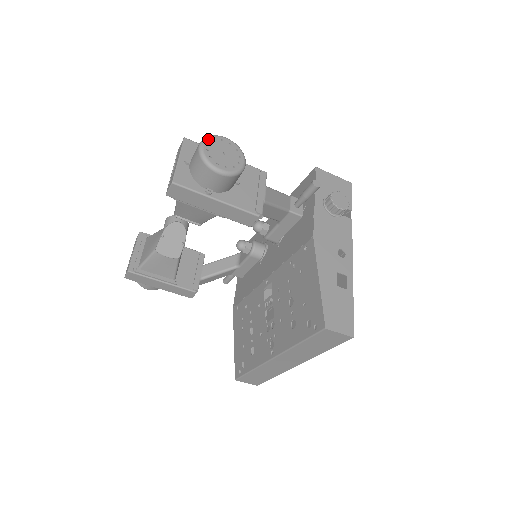
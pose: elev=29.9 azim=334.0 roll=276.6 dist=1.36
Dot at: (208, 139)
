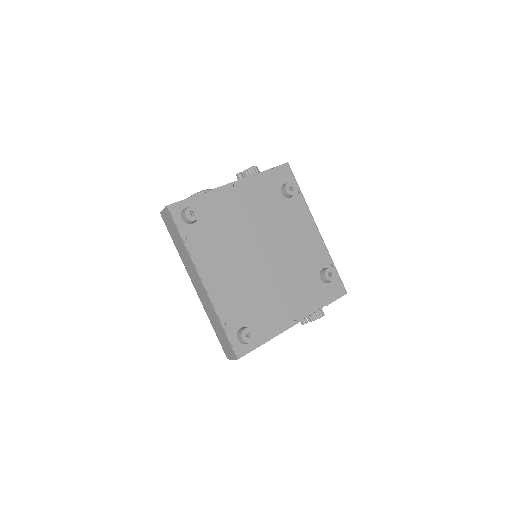
Dot at: occluded
